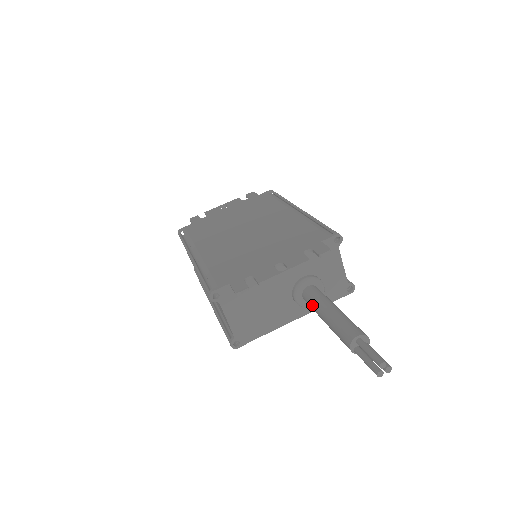
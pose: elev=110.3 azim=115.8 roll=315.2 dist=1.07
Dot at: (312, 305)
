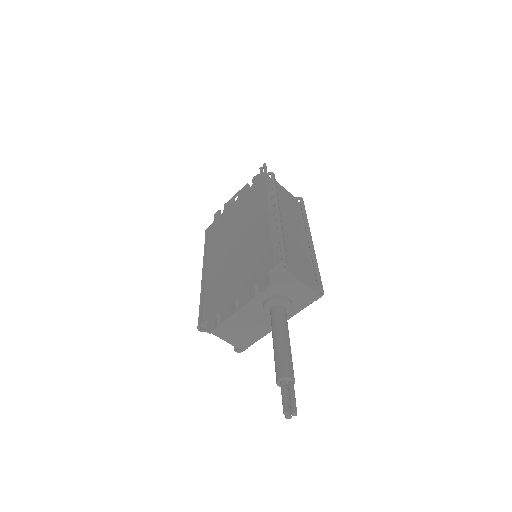
Dot at: (272, 329)
